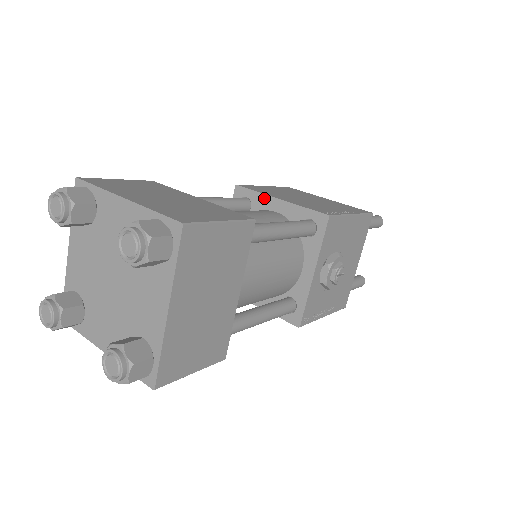
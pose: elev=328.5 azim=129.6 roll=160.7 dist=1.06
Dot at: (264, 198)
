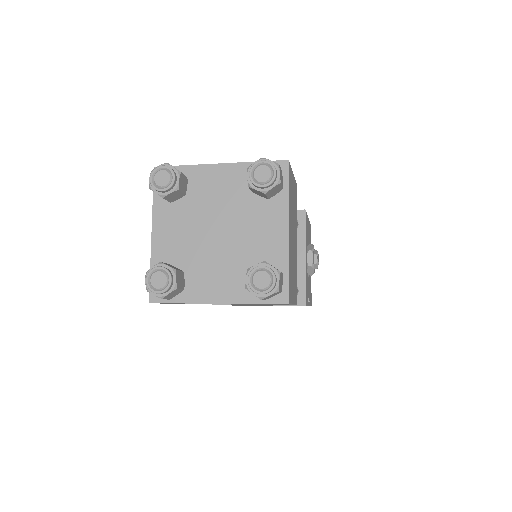
Dot at: occluded
